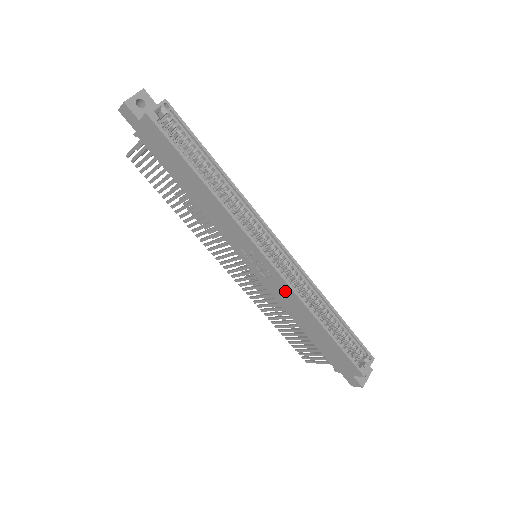
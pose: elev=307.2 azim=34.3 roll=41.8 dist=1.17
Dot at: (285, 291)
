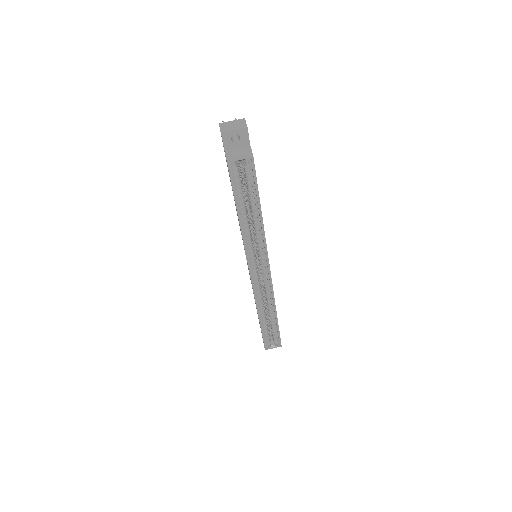
Dot at: occluded
